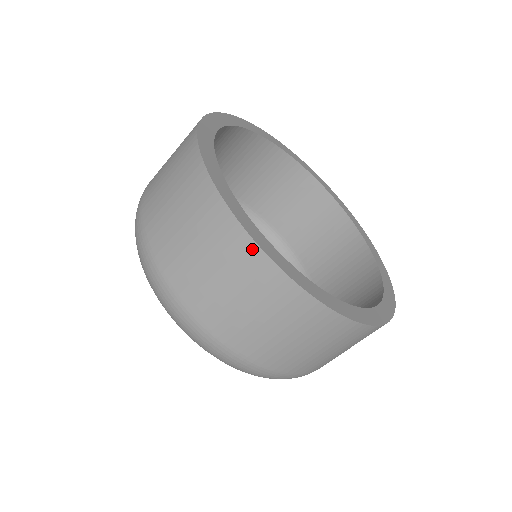
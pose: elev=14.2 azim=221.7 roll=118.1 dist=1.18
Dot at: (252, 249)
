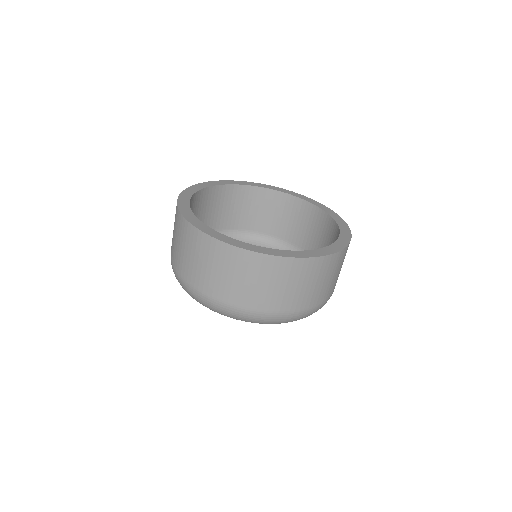
Dot at: (210, 240)
